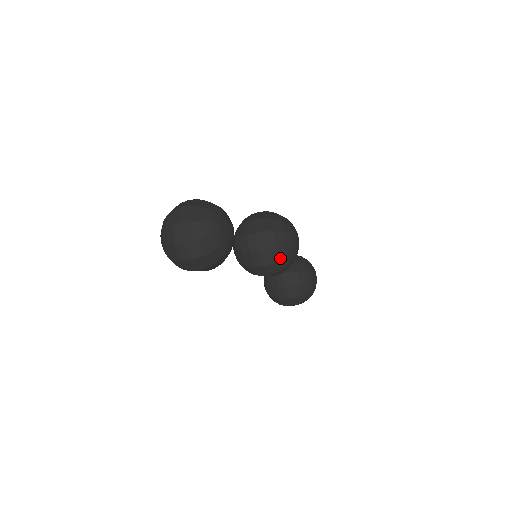
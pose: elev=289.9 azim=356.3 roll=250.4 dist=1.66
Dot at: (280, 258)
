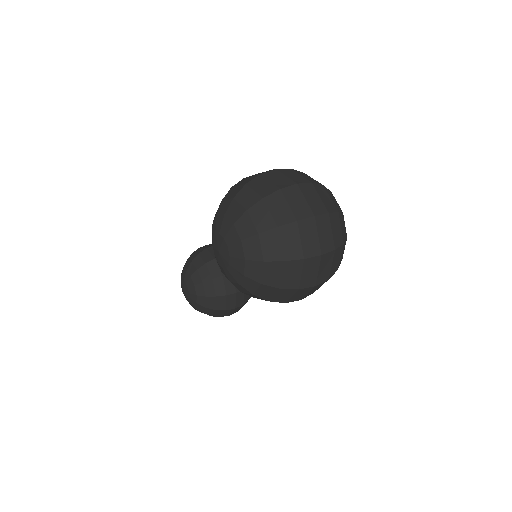
Dot at: occluded
